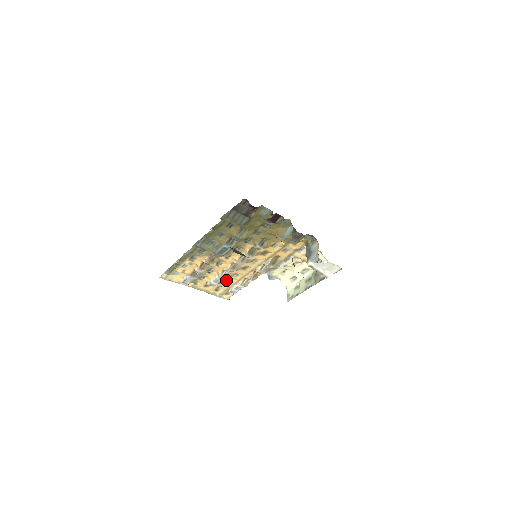
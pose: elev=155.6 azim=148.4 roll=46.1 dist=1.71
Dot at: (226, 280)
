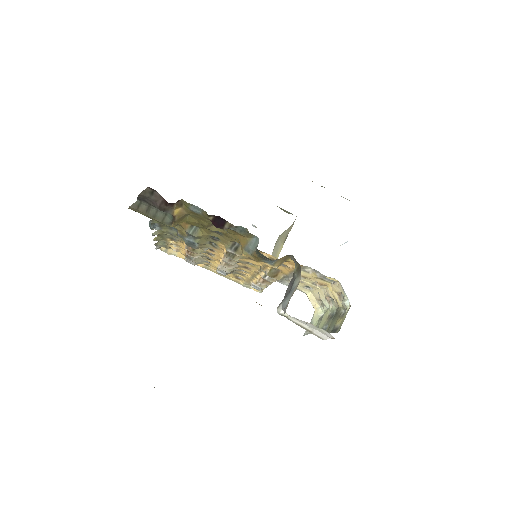
Dot at: (238, 272)
